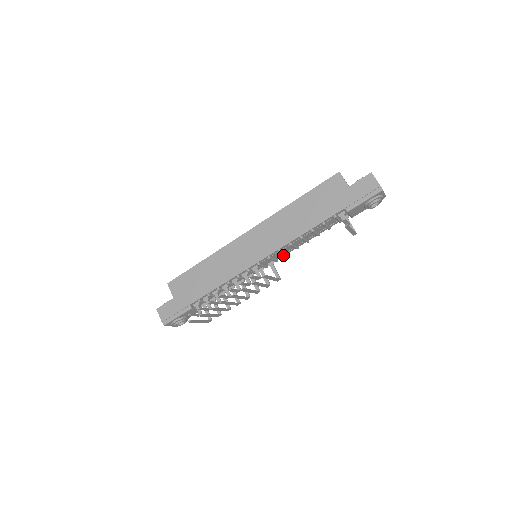
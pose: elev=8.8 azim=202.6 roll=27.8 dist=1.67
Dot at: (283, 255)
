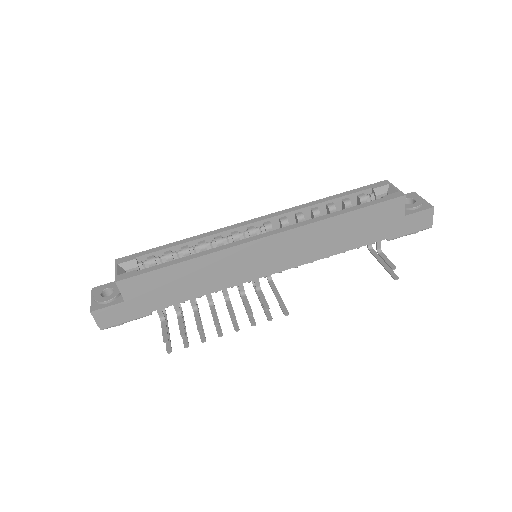
Dot at: occluded
